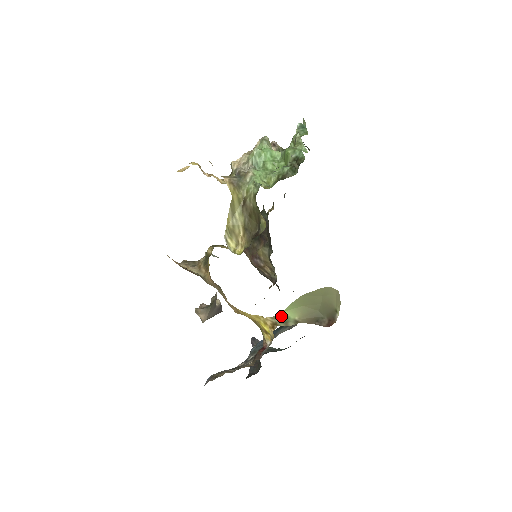
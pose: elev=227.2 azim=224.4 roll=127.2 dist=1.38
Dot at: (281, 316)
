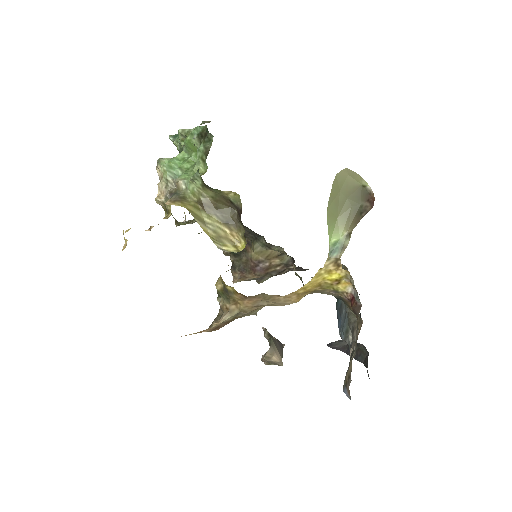
Dot at: (333, 248)
